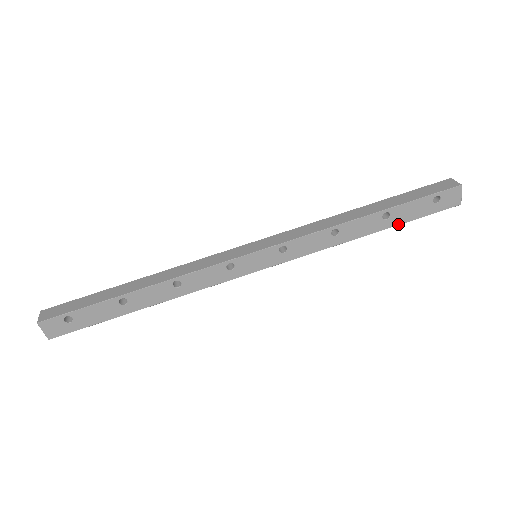
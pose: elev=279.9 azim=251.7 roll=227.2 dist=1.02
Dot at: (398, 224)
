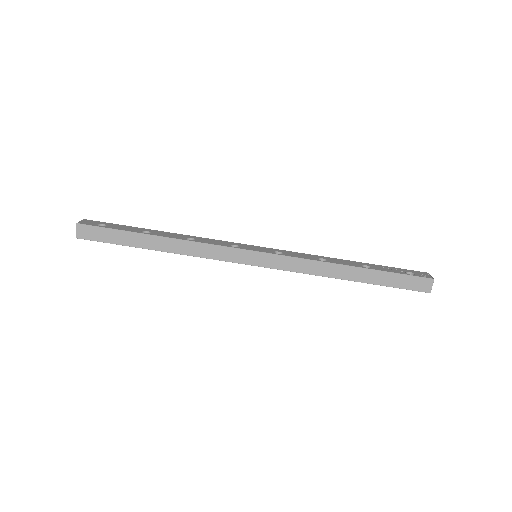
Dot at: occluded
